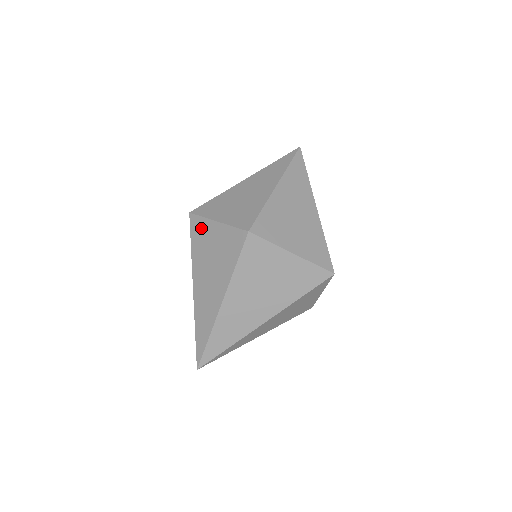
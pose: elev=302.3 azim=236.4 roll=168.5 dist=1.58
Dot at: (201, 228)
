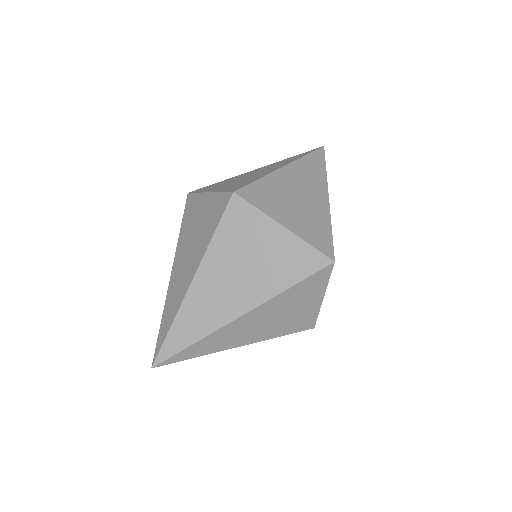
Dot at: (193, 204)
